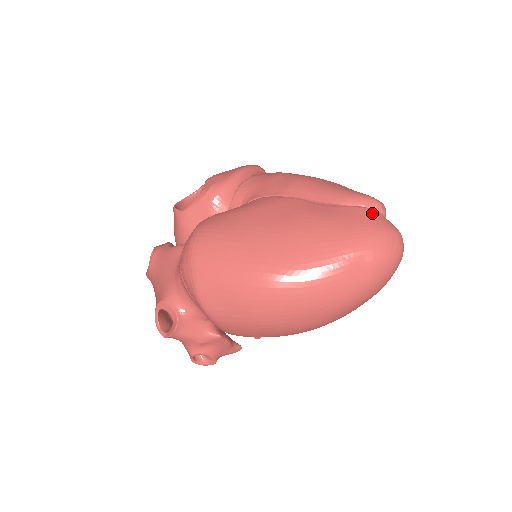
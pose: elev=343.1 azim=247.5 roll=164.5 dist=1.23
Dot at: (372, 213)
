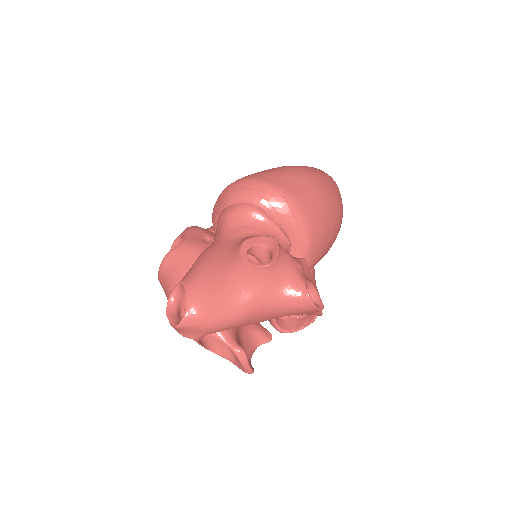
Dot at: occluded
